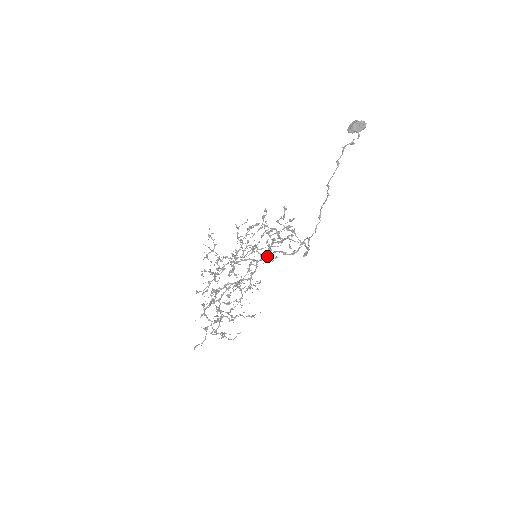
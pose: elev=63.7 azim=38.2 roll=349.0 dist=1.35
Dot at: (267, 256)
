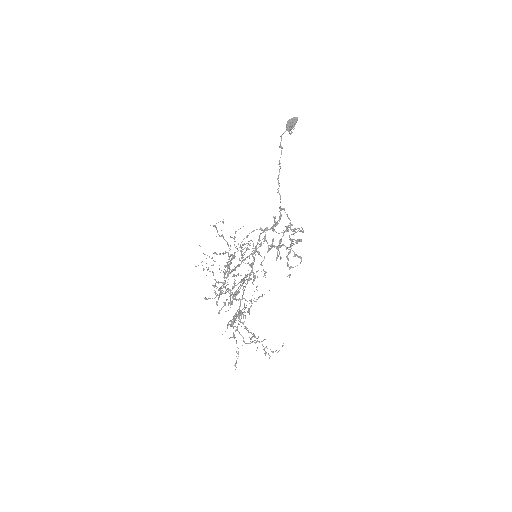
Dot at: (257, 243)
